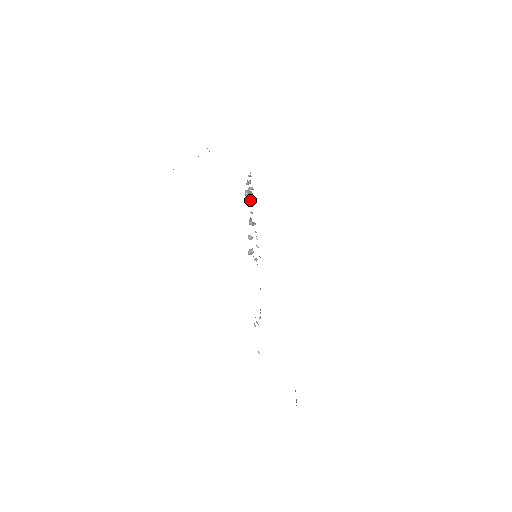
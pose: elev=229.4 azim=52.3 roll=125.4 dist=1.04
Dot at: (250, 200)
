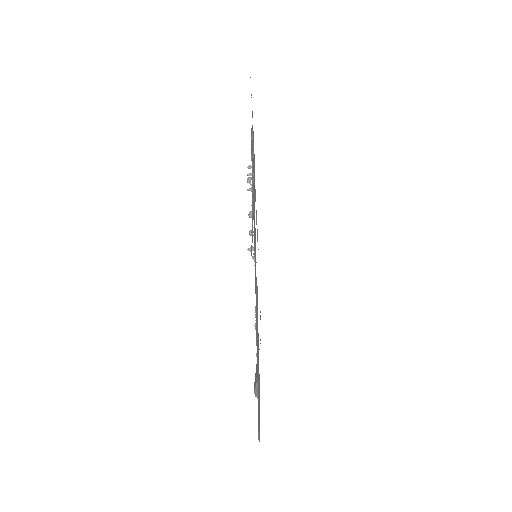
Dot at: (251, 189)
